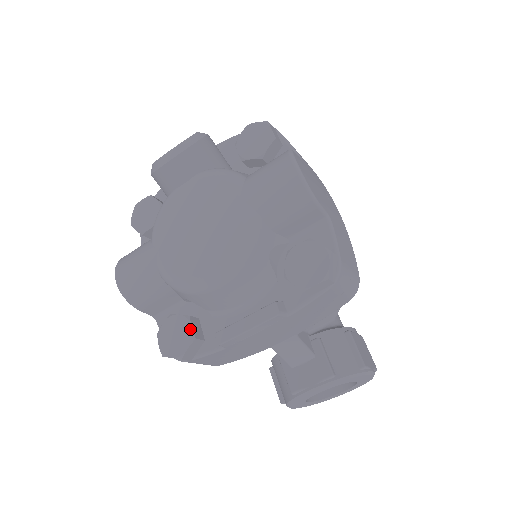
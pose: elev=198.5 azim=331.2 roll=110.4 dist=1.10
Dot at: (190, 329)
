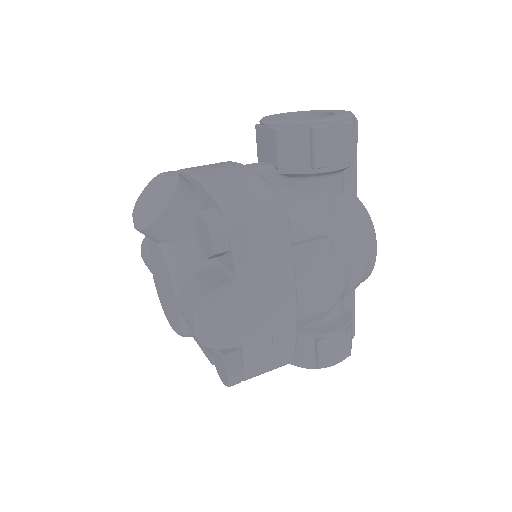
Dot at: occluded
